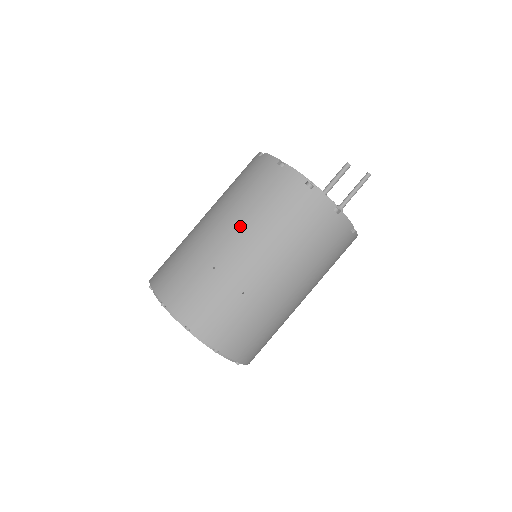
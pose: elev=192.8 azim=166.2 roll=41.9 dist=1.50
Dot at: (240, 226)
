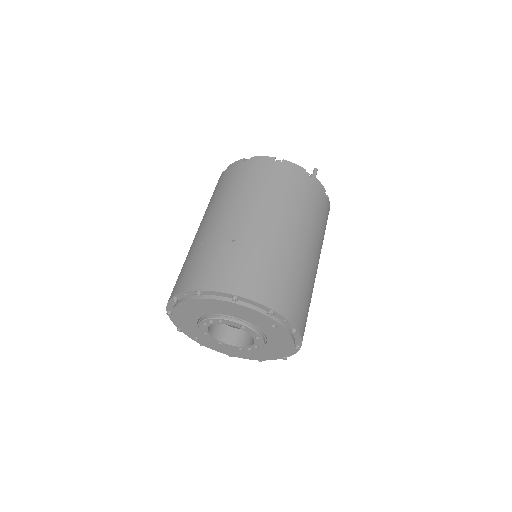
Dot at: (211, 212)
